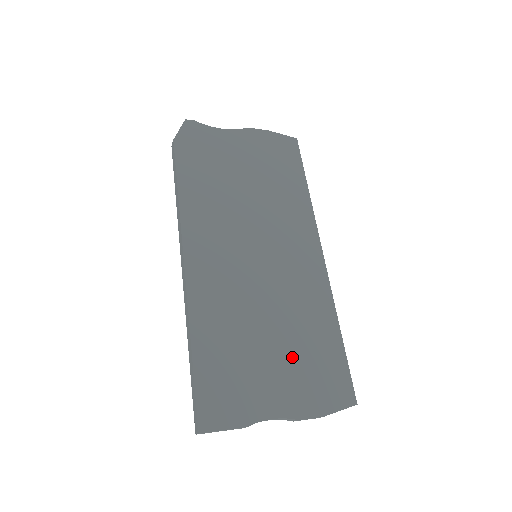
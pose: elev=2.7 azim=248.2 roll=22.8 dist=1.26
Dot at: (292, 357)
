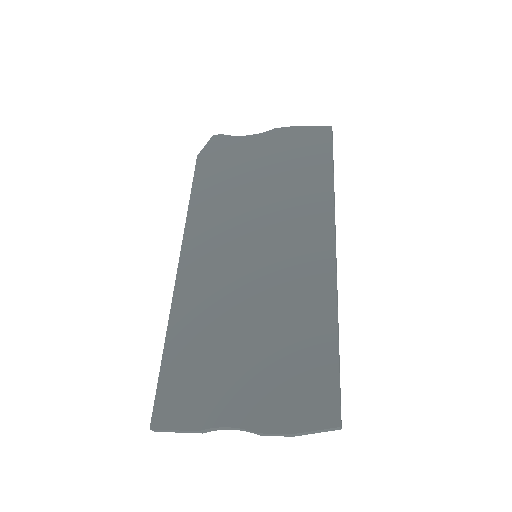
Dot at: (267, 362)
